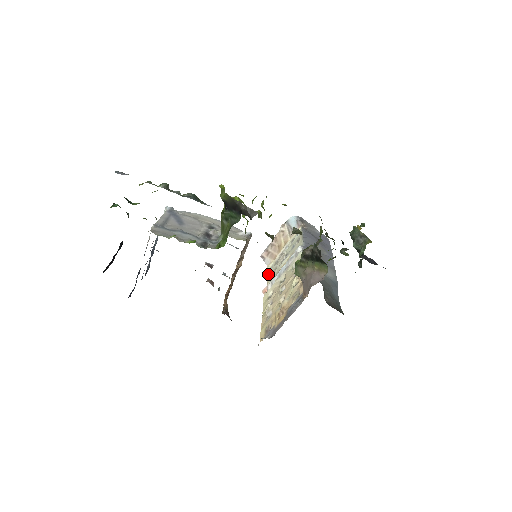
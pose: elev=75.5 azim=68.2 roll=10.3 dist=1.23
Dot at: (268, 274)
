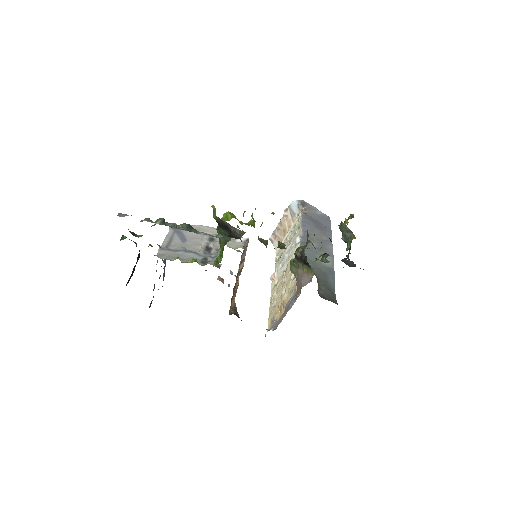
Dot at: (276, 259)
